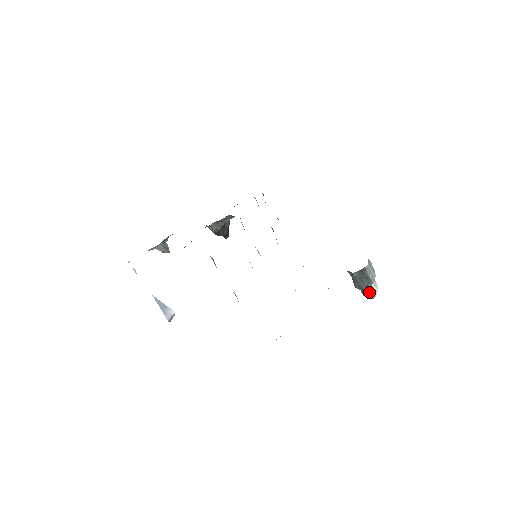
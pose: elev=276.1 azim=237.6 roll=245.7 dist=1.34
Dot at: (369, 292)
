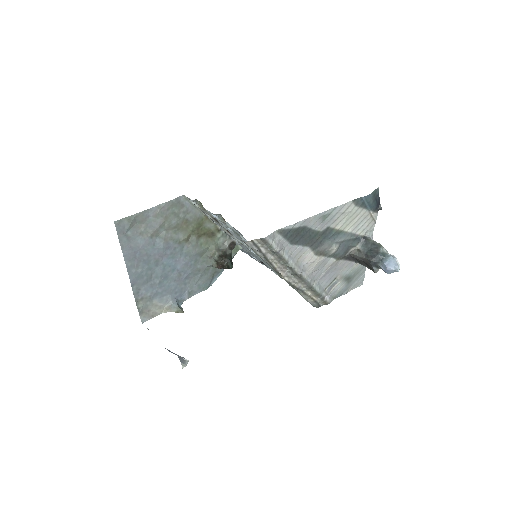
Dot at: (386, 259)
